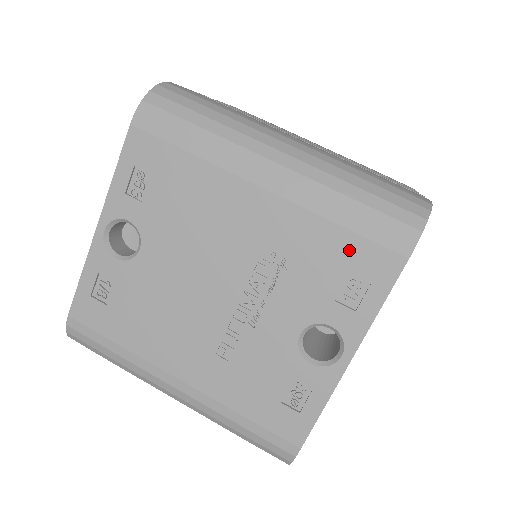
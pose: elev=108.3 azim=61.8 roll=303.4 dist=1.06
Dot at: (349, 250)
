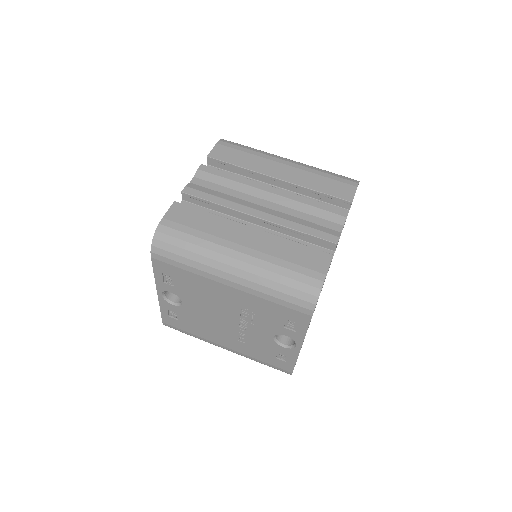
Dot at: (282, 311)
